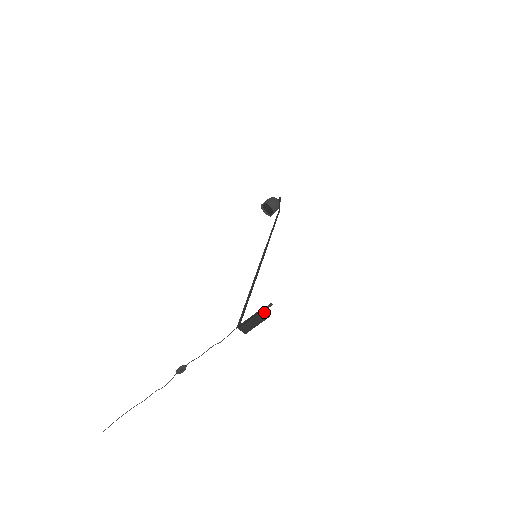
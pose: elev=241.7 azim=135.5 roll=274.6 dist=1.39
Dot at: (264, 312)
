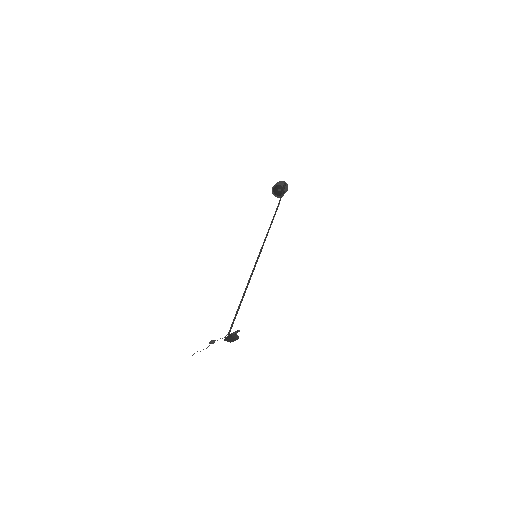
Dot at: (233, 337)
